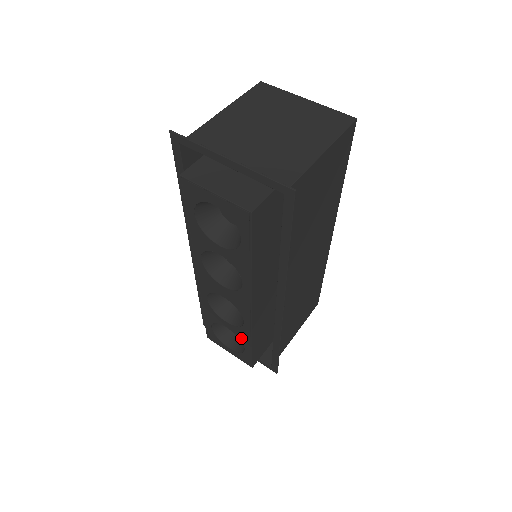
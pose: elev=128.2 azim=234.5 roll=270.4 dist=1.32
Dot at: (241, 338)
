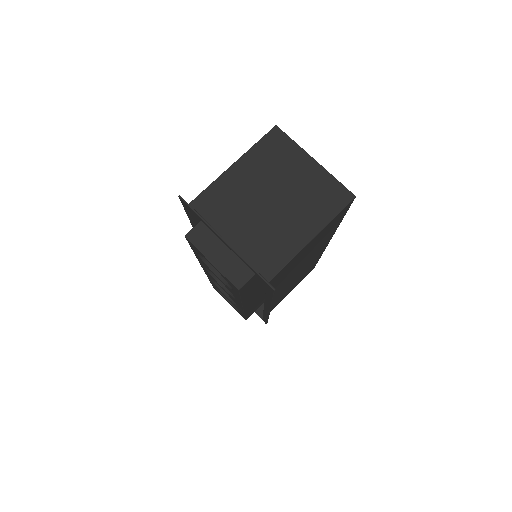
Dot at: (237, 308)
